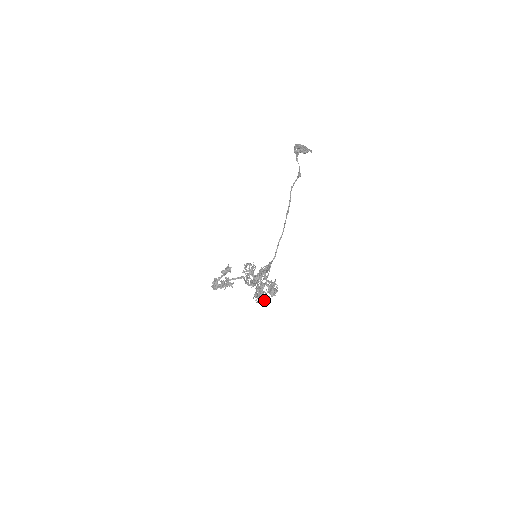
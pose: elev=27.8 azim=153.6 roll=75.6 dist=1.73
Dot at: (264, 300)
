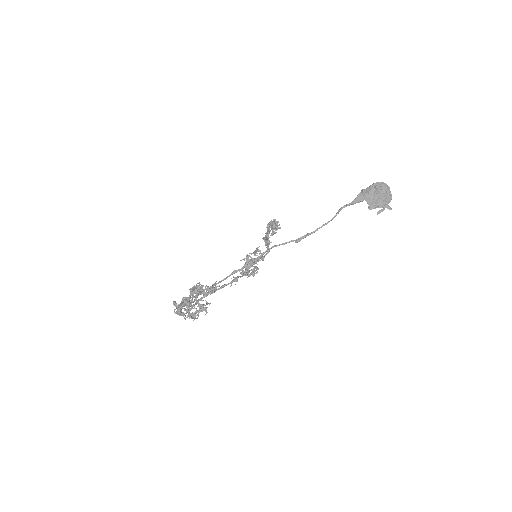
Dot at: (178, 314)
